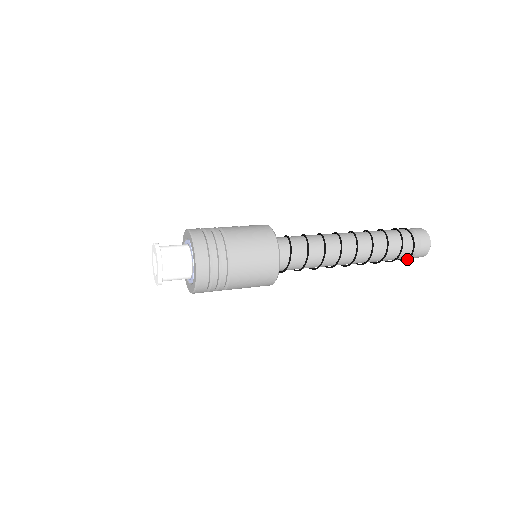
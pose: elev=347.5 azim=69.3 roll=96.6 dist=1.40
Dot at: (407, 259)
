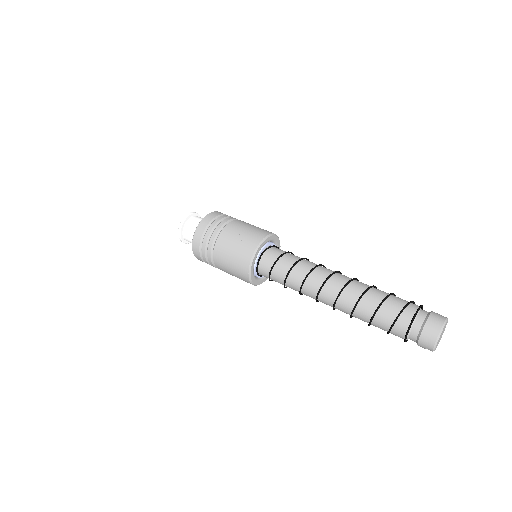
Dot at: occluded
